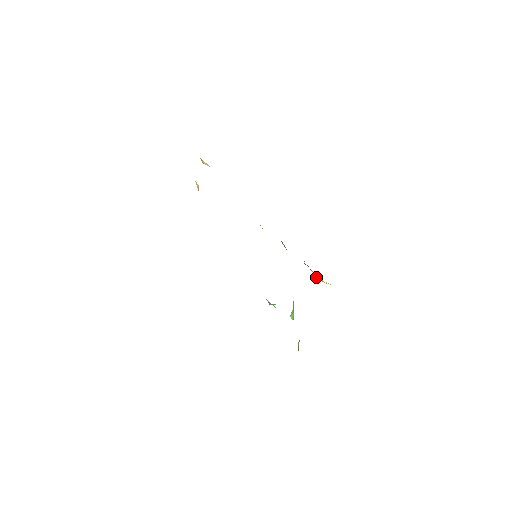
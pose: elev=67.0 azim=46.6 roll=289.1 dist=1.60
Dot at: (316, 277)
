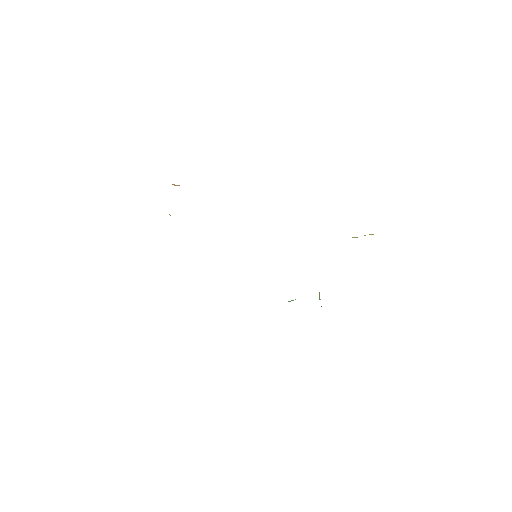
Dot at: occluded
